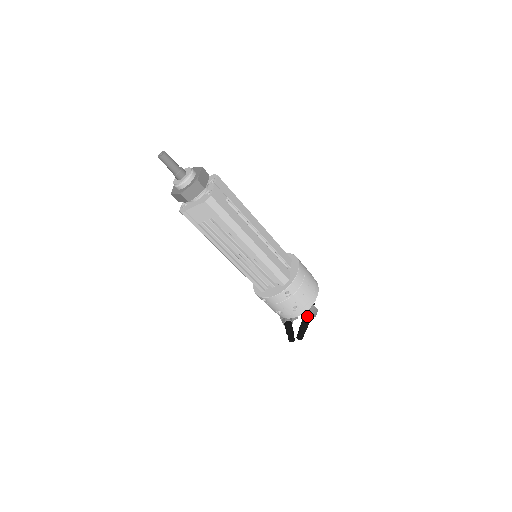
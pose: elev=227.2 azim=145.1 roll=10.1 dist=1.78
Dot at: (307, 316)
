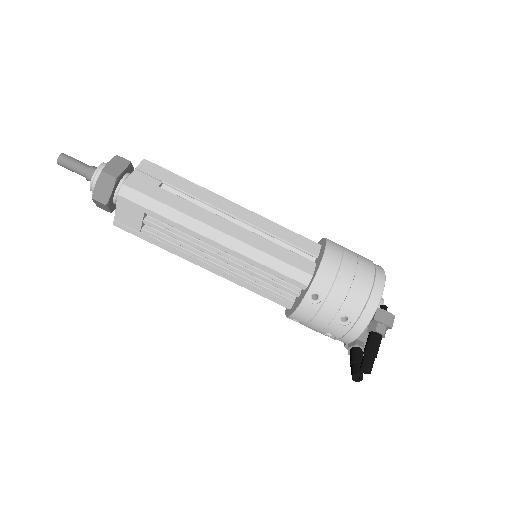
Dot at: (372, 329)
